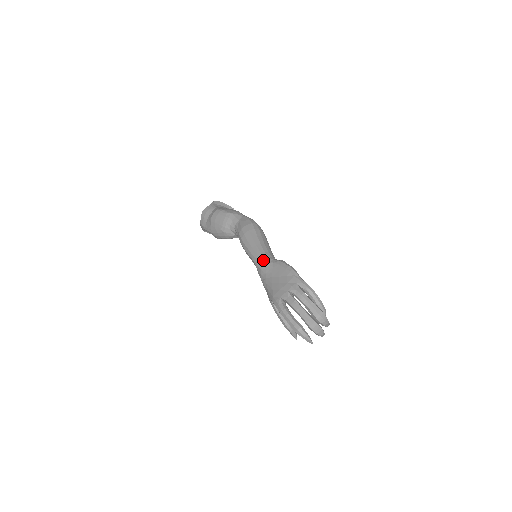
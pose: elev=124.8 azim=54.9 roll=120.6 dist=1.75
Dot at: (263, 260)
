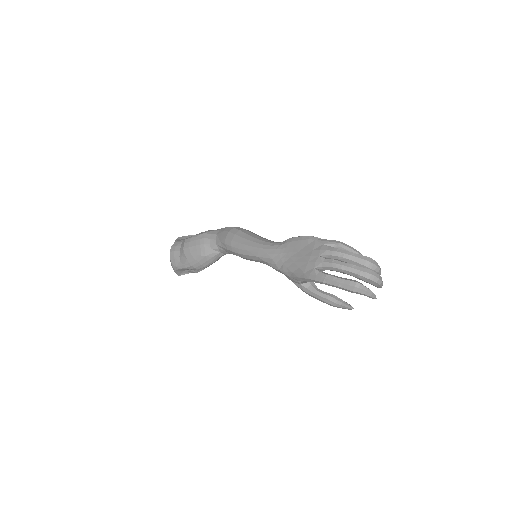
Dot at: (269, 249)
